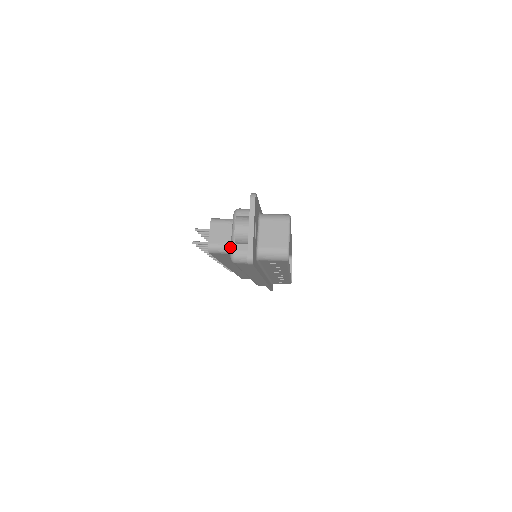
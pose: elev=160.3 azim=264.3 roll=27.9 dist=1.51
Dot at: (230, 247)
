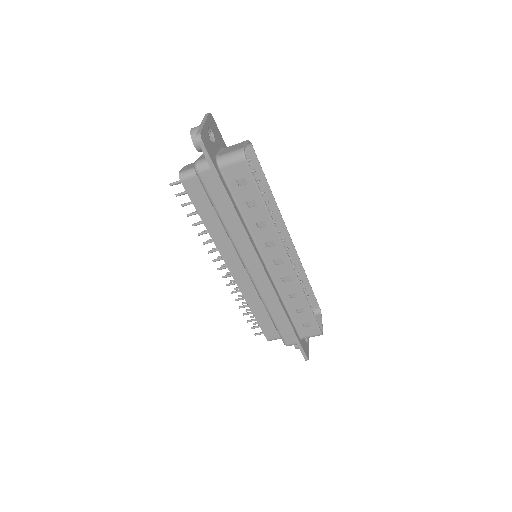
Dot at: occluded
